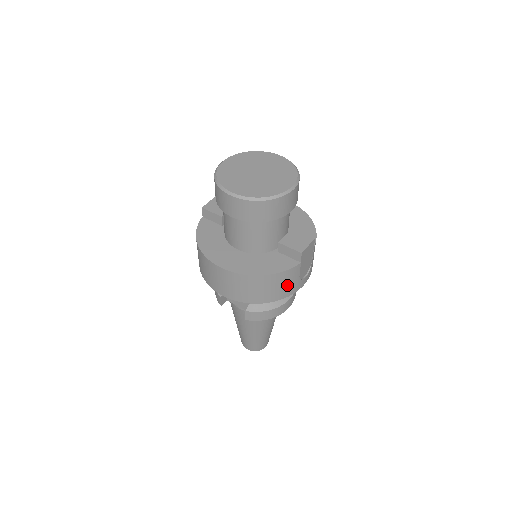
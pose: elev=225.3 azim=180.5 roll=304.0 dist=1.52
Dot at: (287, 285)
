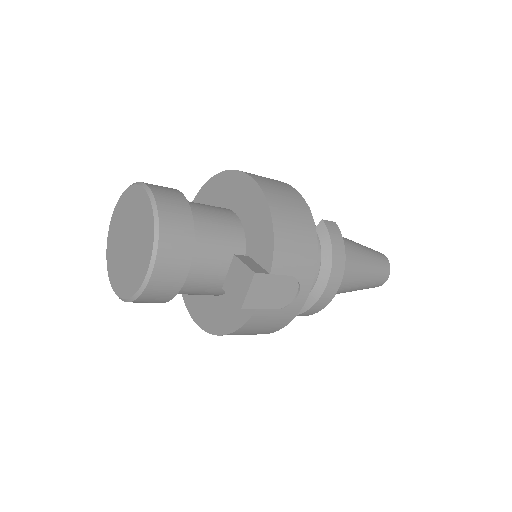
Dot at: (270, 323)
